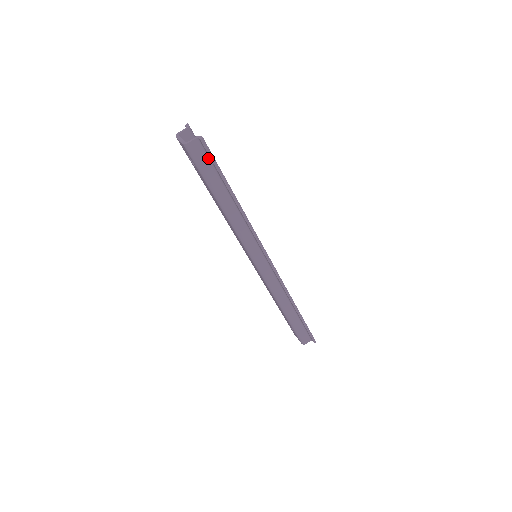
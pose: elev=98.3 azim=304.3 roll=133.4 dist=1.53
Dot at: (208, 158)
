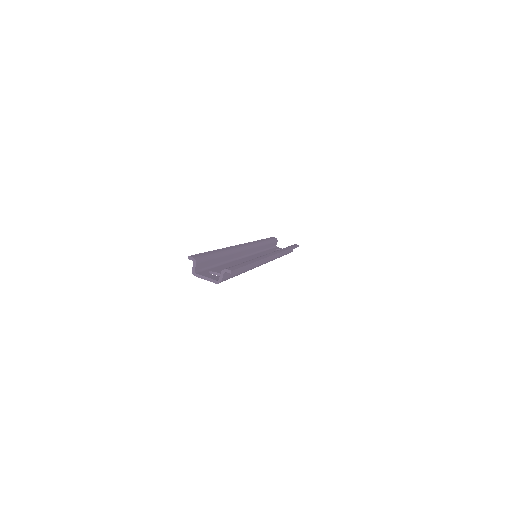
Dot at: occluded
